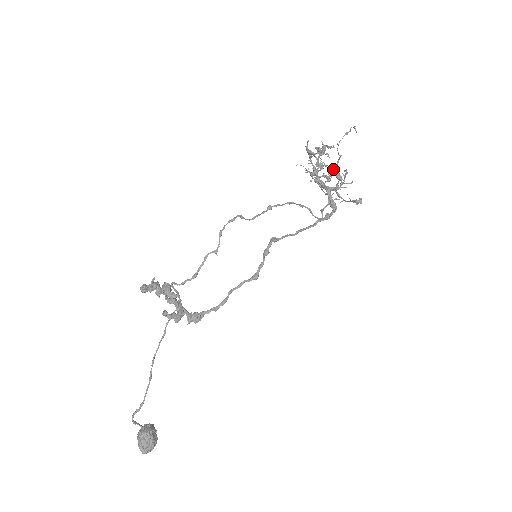
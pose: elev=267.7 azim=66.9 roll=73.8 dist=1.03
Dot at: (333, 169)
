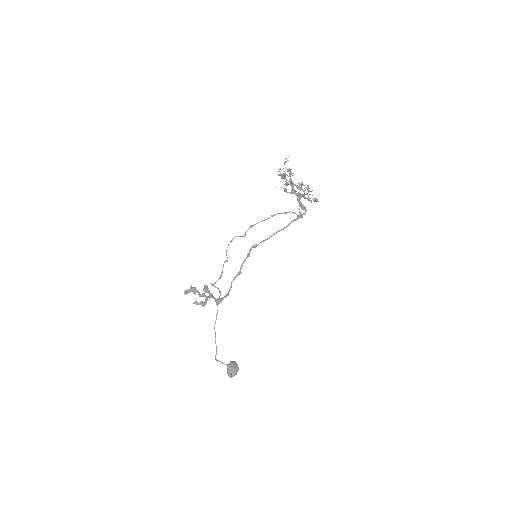
Dot at: occluded
